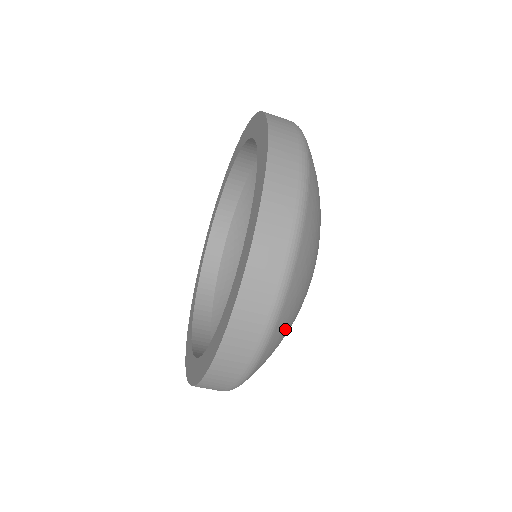
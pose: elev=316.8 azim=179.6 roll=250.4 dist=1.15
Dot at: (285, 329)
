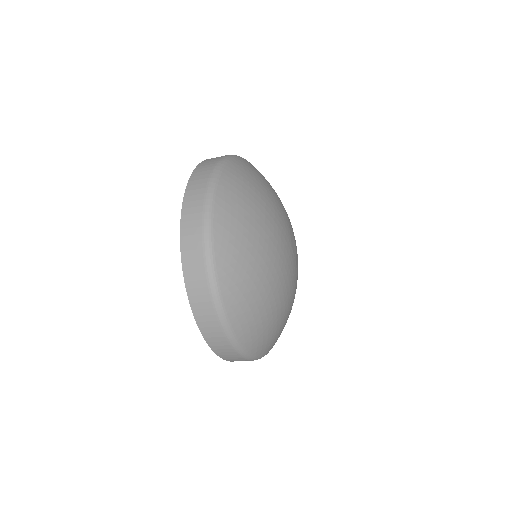
Dot at: (243, 295)
